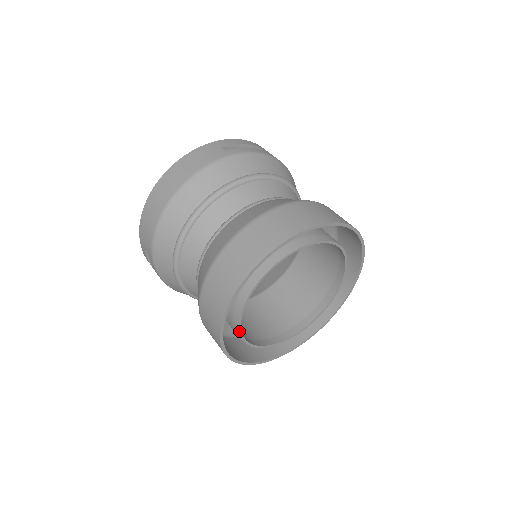
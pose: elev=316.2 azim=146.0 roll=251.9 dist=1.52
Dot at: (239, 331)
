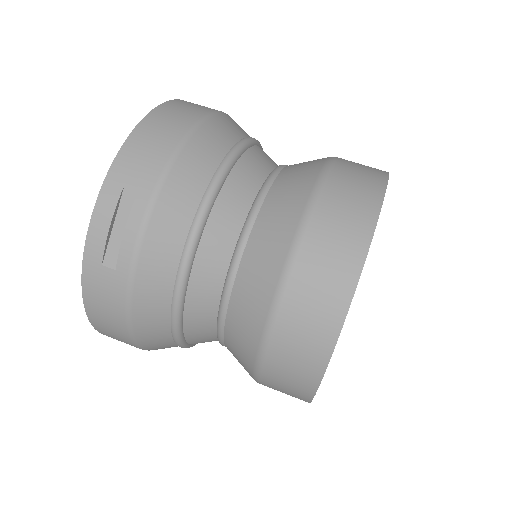
Dot at: occluded
